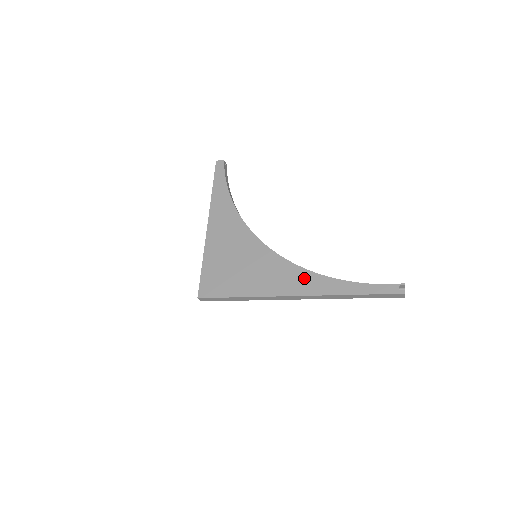
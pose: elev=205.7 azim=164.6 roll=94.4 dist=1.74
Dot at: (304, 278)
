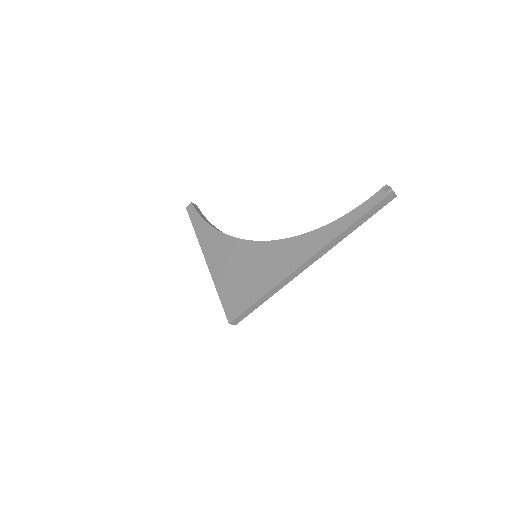
Dot at: (302, 243)
